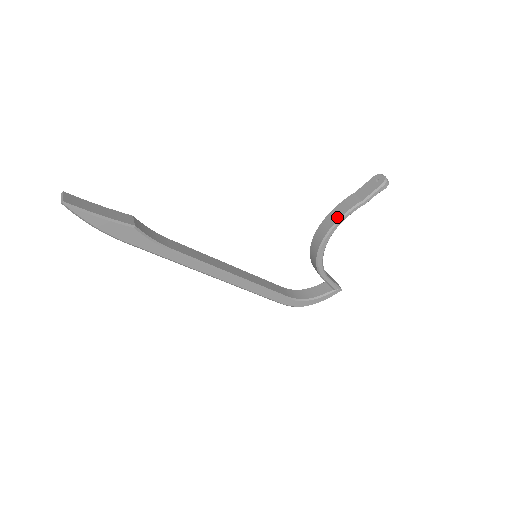
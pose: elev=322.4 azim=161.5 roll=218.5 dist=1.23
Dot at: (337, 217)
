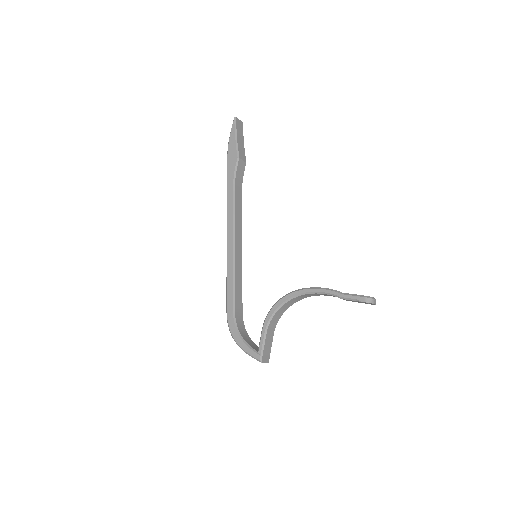
Dot at: (317, 287)
